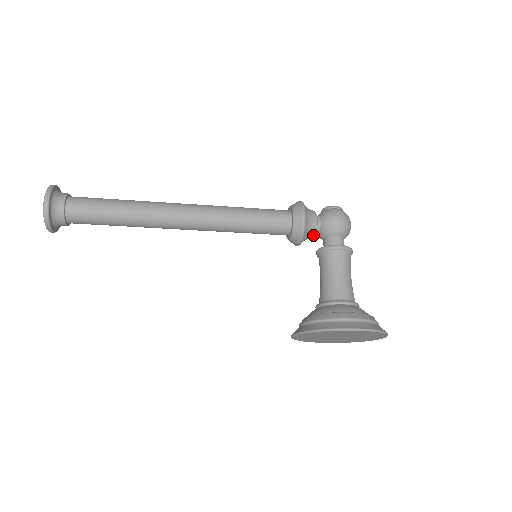
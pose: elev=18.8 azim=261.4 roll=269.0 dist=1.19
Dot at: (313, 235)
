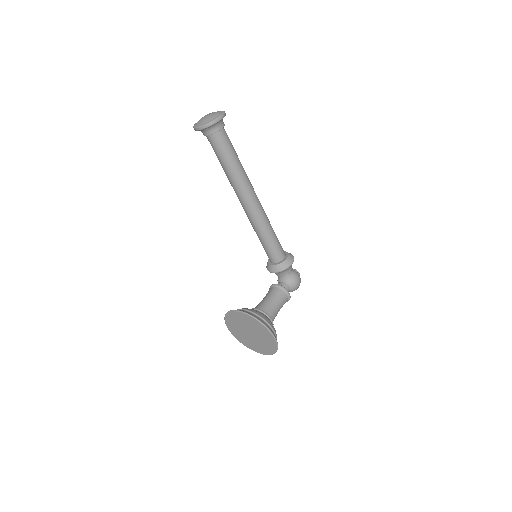
Dot at: (281, 275)
